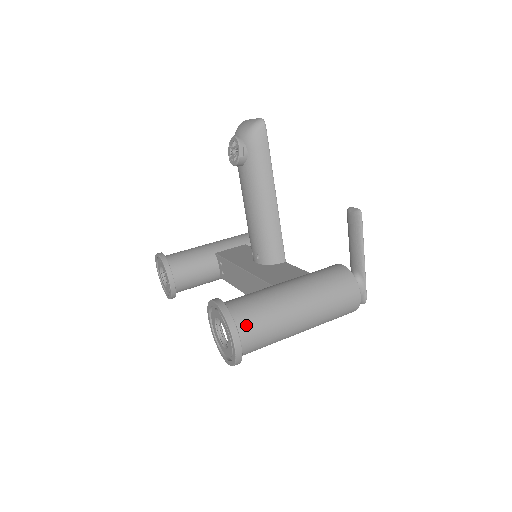
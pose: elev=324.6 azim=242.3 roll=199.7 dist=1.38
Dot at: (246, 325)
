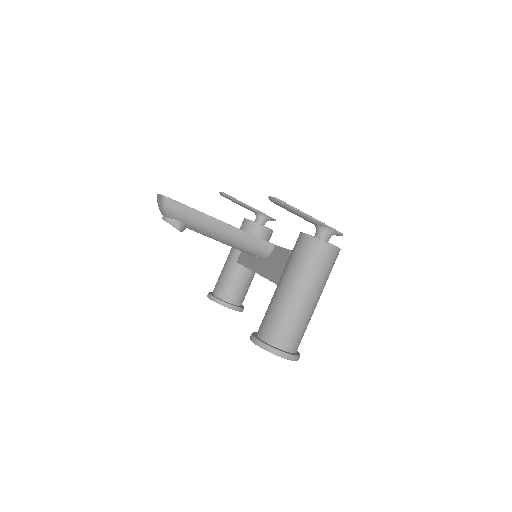
Dot at: (279, 340)
